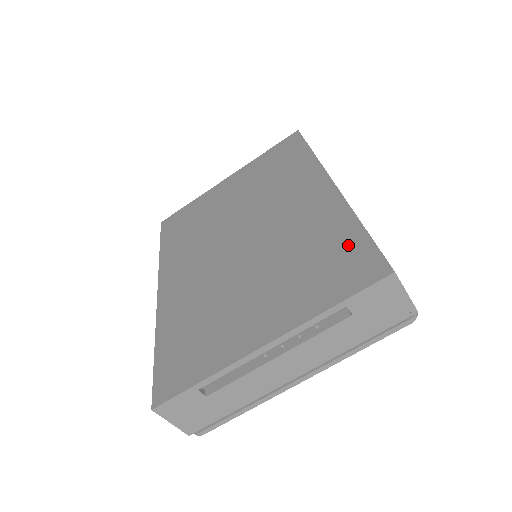
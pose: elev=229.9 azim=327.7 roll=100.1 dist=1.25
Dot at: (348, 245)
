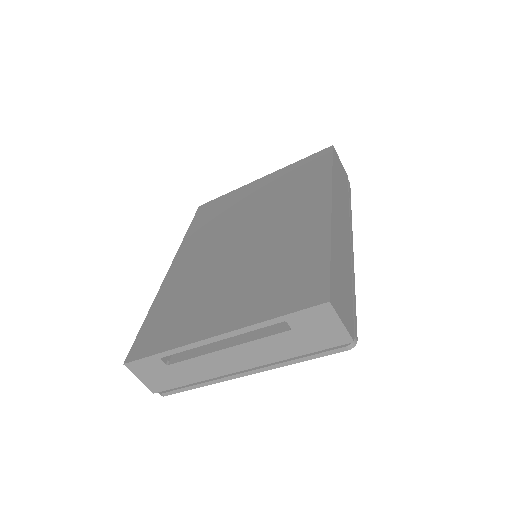
Dot at: (311, 267)
